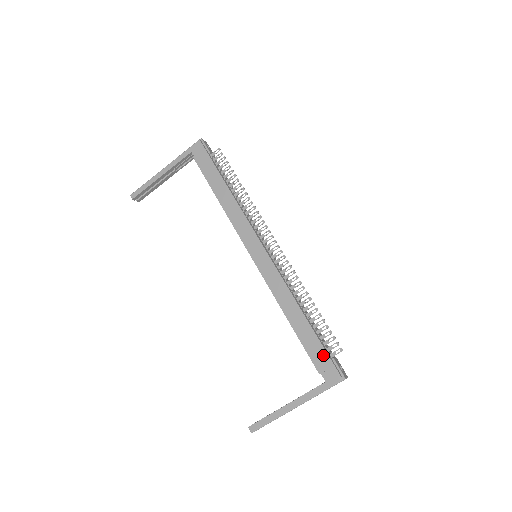
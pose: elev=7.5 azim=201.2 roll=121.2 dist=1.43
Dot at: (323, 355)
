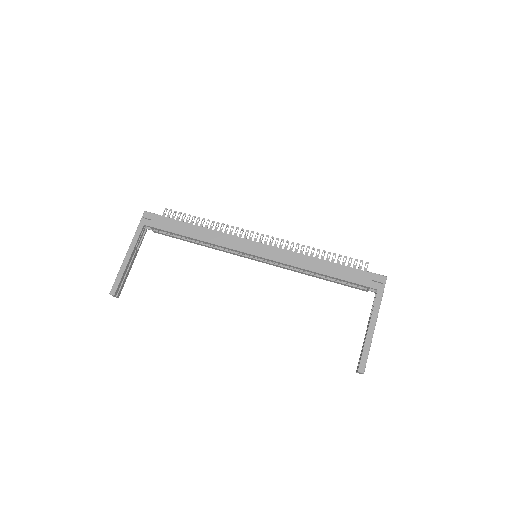
Dot at: (361, 274)
